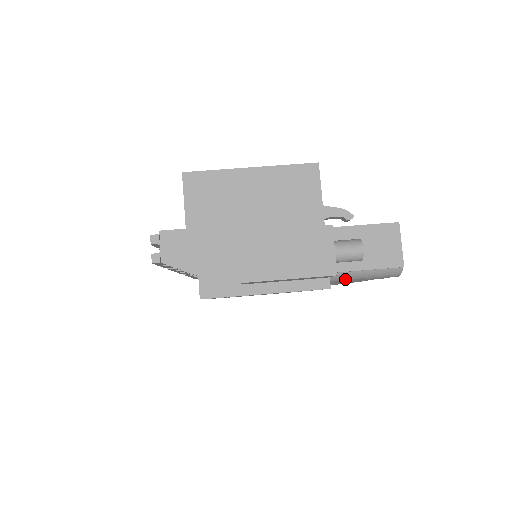
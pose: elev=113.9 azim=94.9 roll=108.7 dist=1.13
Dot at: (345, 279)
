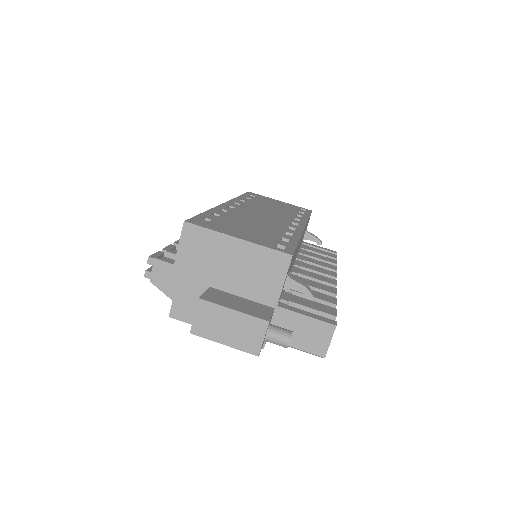
Dot at: occluded
